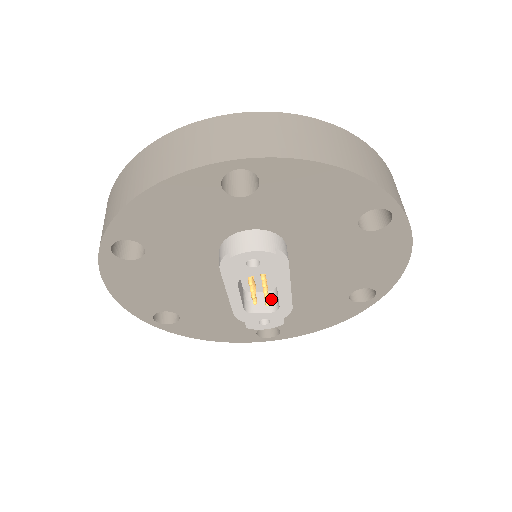
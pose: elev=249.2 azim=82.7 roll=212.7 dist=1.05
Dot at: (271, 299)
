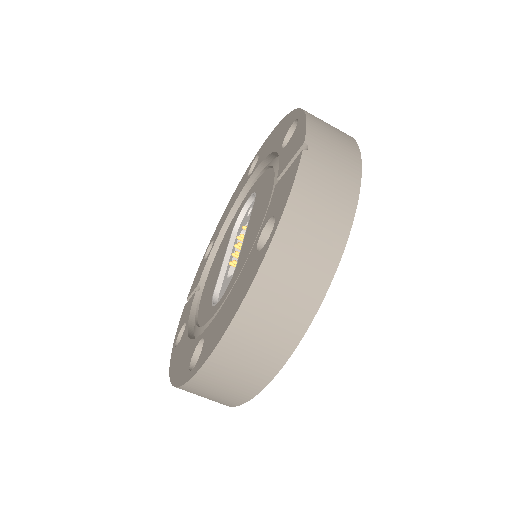
Dot at: occluded
